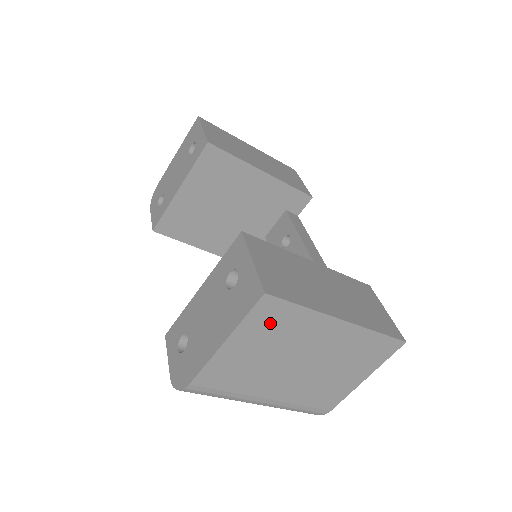
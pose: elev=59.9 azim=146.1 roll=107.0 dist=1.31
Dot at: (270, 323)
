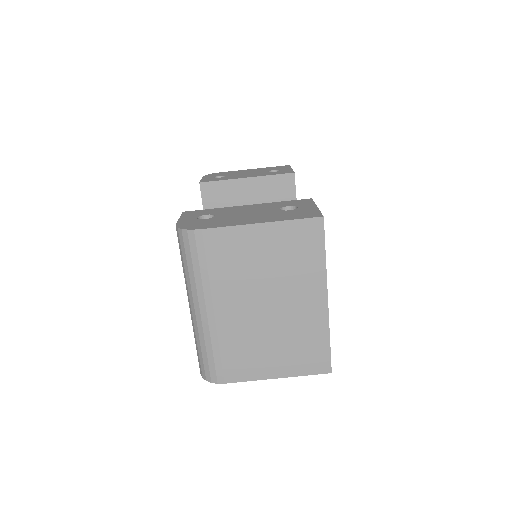
Dot at: (298, 244)
